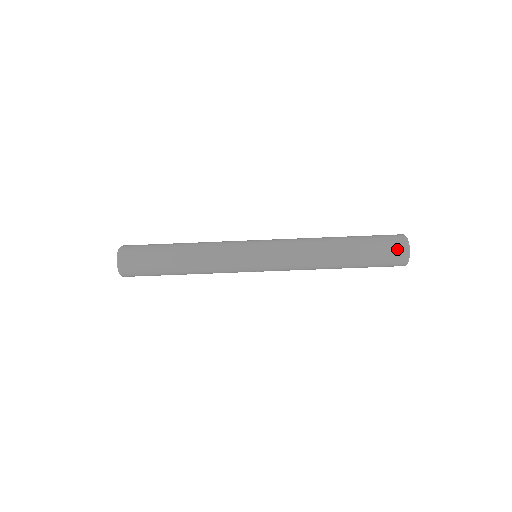
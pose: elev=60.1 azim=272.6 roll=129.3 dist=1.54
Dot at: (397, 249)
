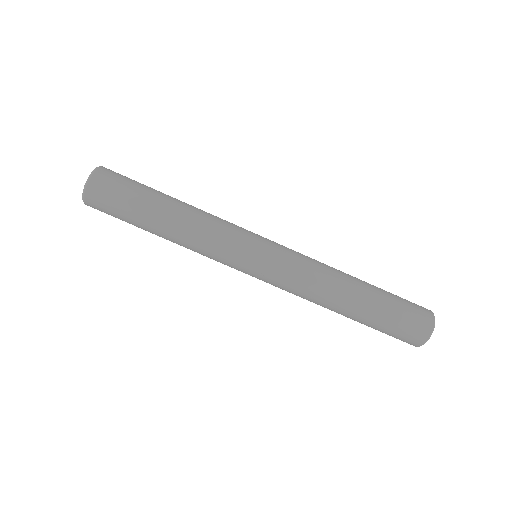
Dot at: (421, 320)
